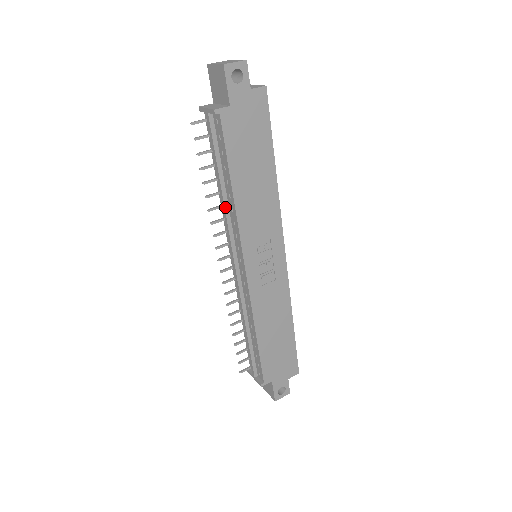
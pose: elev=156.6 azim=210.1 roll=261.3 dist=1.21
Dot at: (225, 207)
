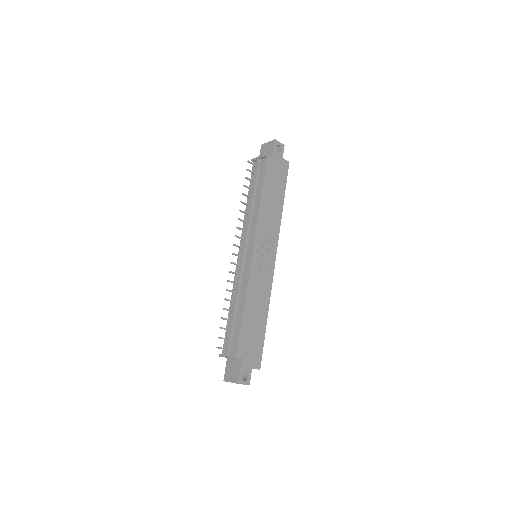
Dot at: (251, 210)
